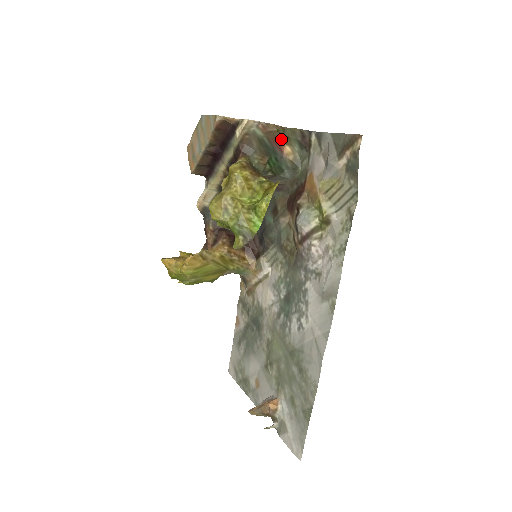
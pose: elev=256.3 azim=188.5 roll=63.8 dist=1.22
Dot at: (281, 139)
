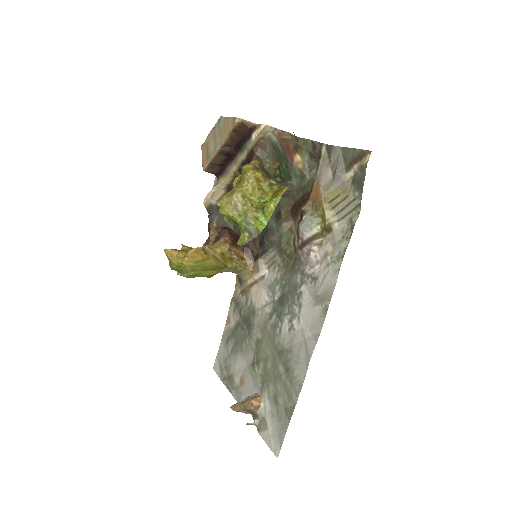
Dot at: (293, 147)
